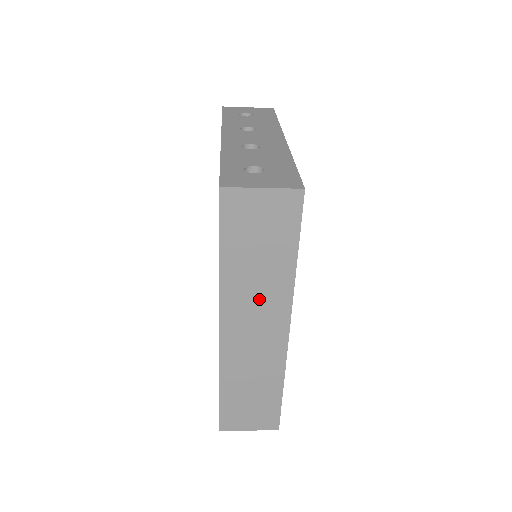
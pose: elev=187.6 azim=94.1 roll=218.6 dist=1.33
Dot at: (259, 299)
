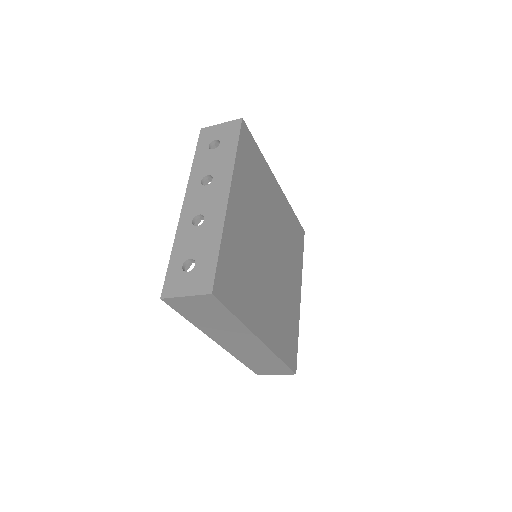
Dot at: (229, 332)
